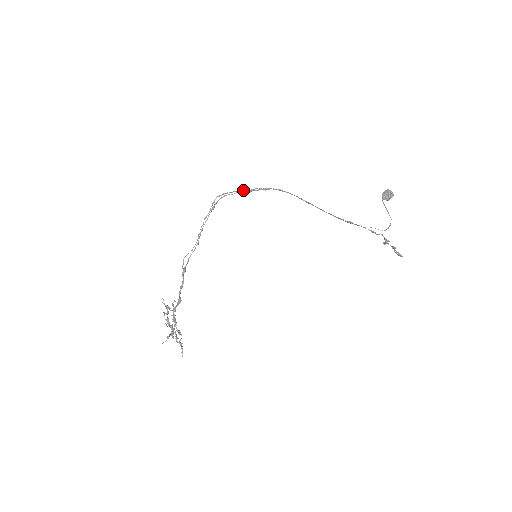
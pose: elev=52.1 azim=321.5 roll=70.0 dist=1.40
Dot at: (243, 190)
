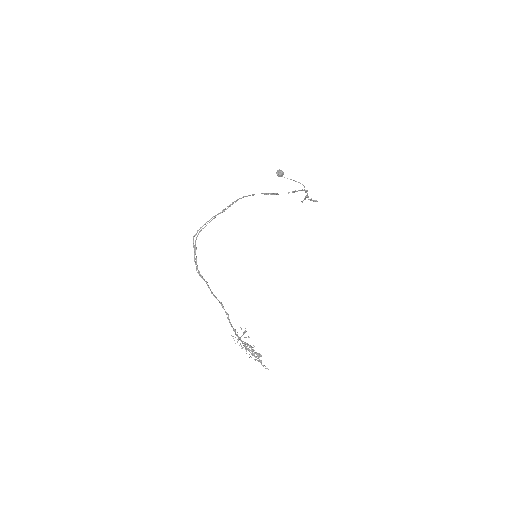
Dot at: (216, 215)
